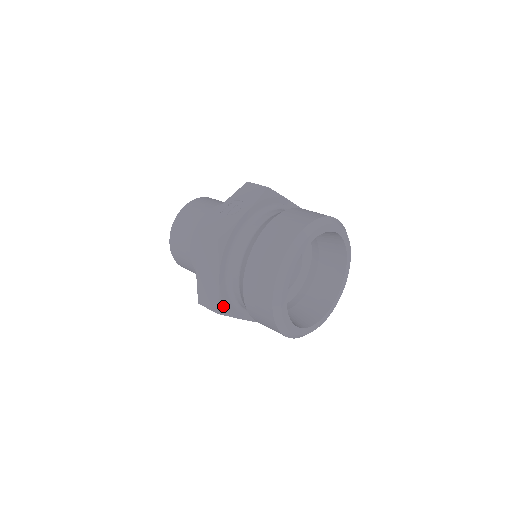
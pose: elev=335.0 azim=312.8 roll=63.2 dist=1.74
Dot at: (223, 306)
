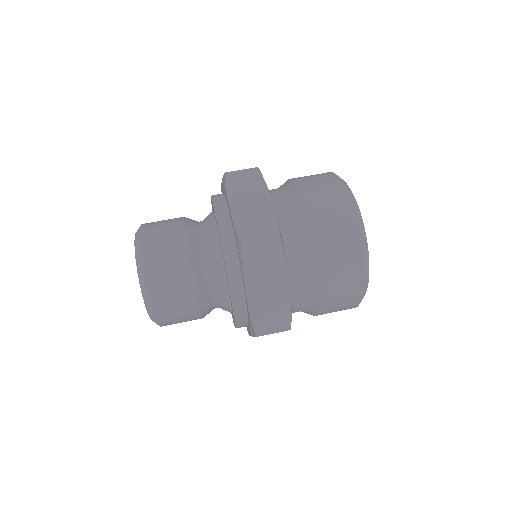
Dot at: occluded
